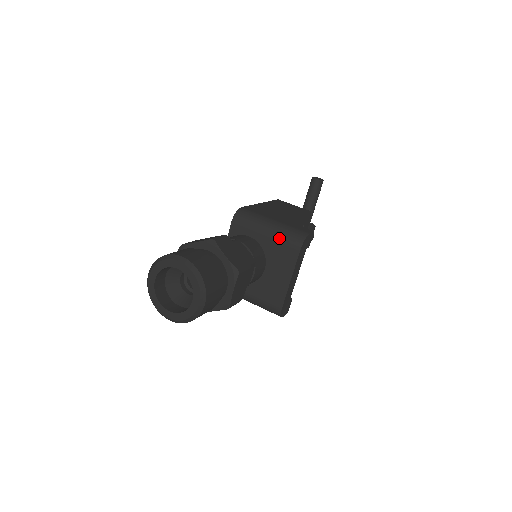
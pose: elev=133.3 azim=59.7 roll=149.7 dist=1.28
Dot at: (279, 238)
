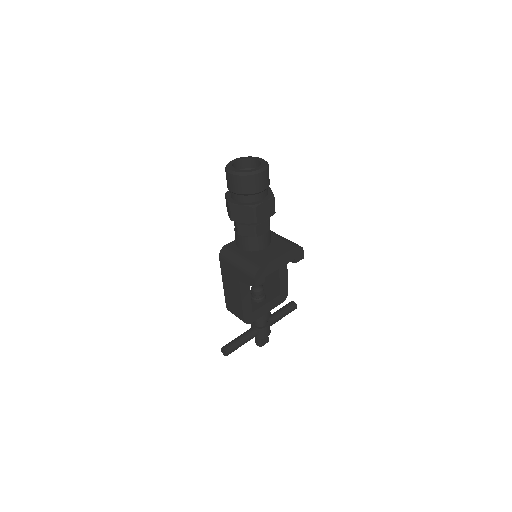
Dot at: (286, 240)
